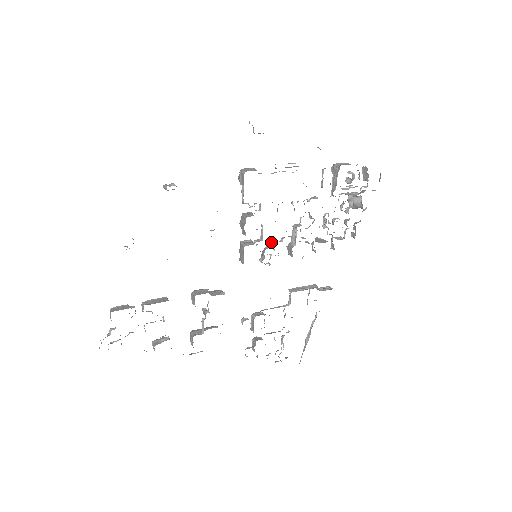
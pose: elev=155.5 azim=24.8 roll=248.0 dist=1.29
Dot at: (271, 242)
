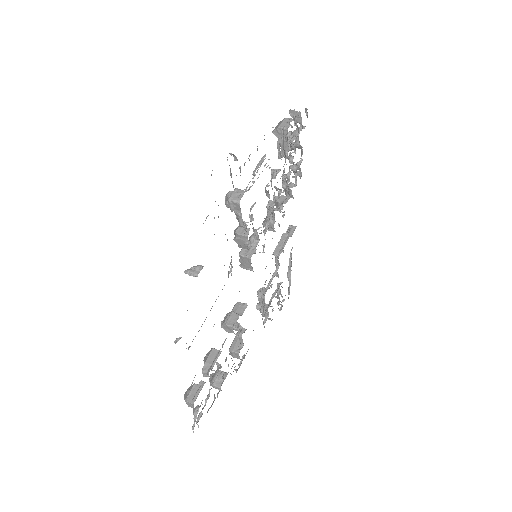
Dot at: occluded
